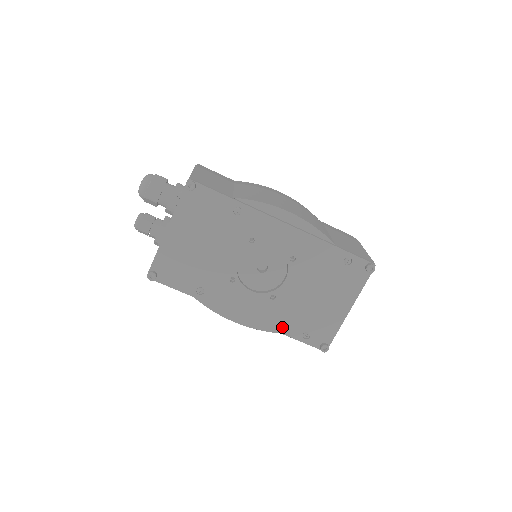
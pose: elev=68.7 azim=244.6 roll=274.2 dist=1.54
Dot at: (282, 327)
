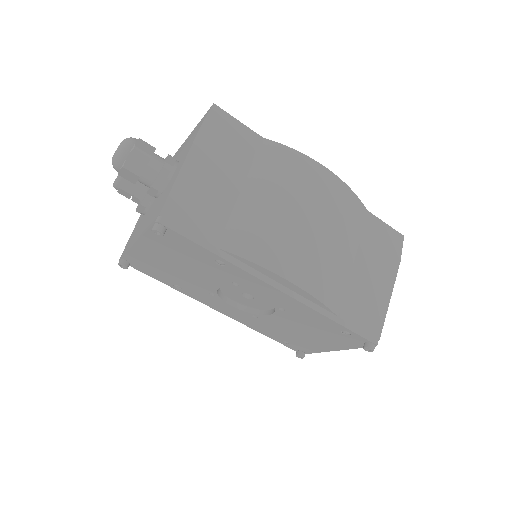
Dot at: (261, 331)
